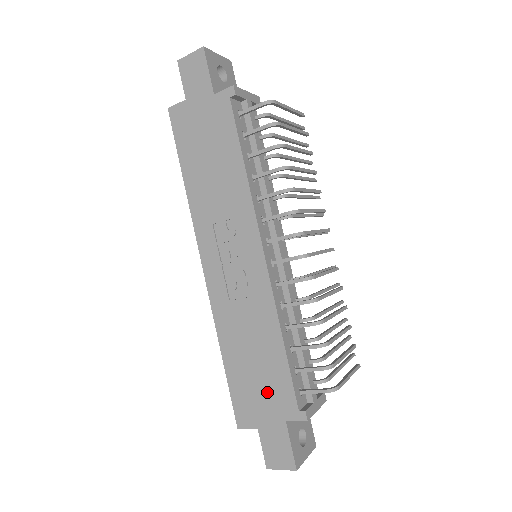
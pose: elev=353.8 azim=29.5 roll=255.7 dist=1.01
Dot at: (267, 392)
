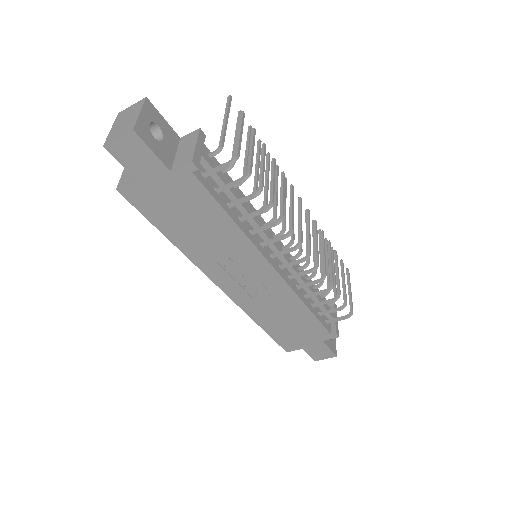
Dot at: (304, 333)
